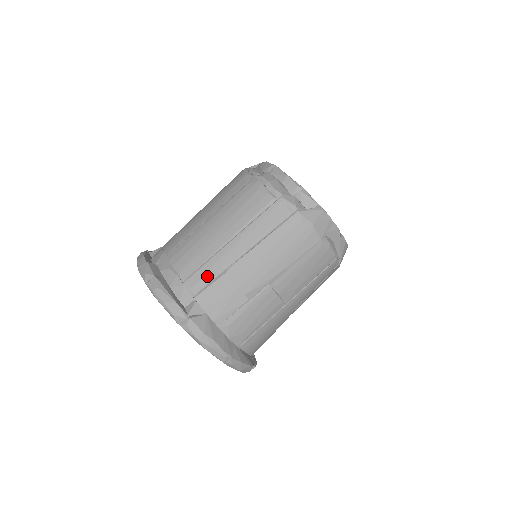
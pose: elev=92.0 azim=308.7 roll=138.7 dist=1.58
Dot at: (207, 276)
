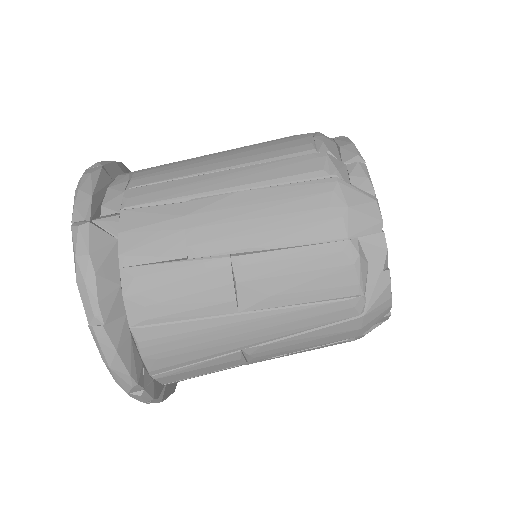
Dot at: (158, 194)
